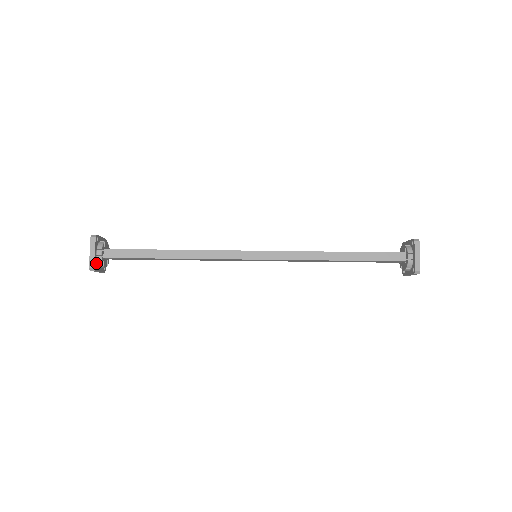
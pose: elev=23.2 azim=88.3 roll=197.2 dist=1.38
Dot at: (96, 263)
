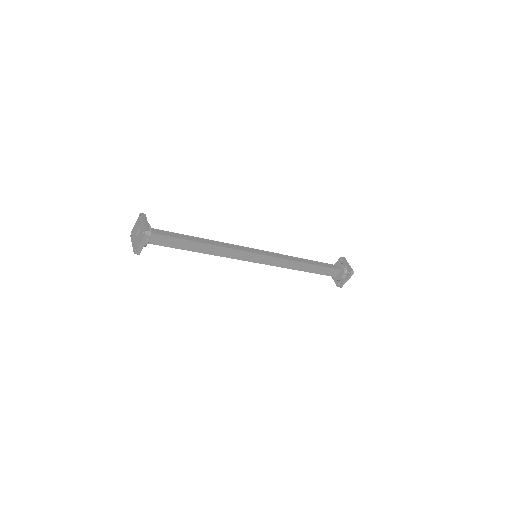
Dot at: occluded
